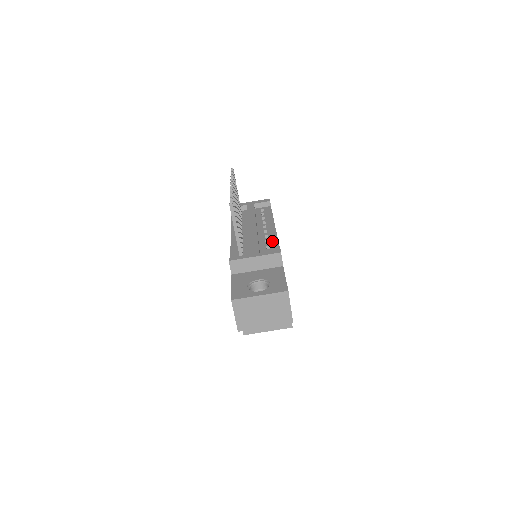
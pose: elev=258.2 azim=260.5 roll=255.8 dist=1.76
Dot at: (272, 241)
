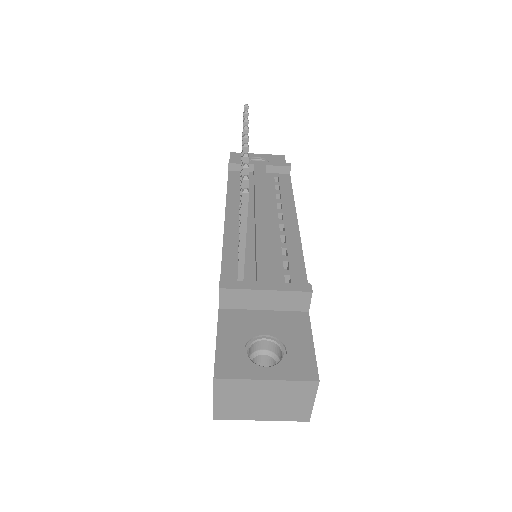
Dot at: (293, 252)
